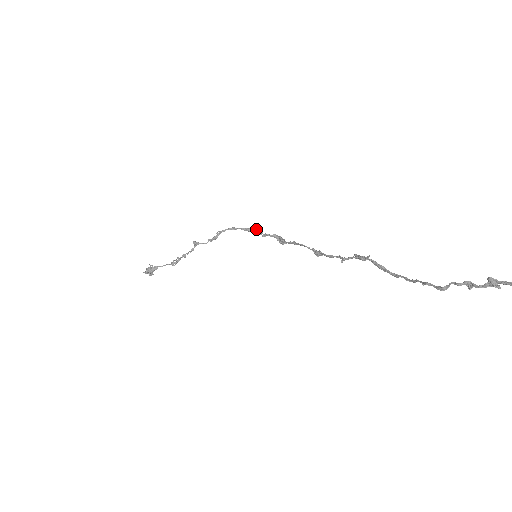
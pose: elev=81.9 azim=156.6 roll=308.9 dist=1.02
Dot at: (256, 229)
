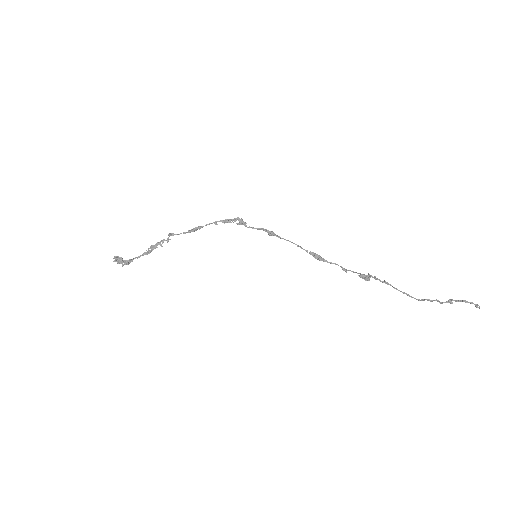
Dot at: (241, 223)
